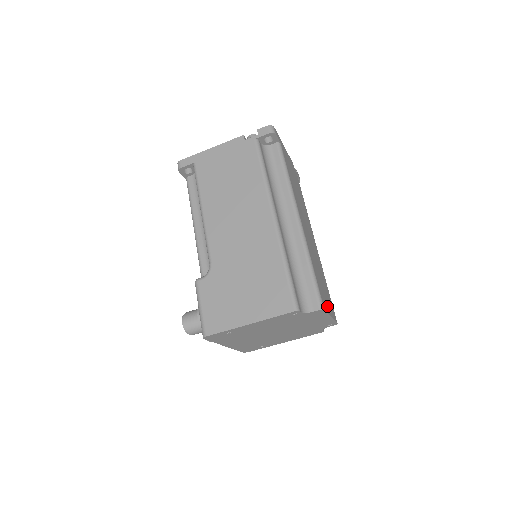
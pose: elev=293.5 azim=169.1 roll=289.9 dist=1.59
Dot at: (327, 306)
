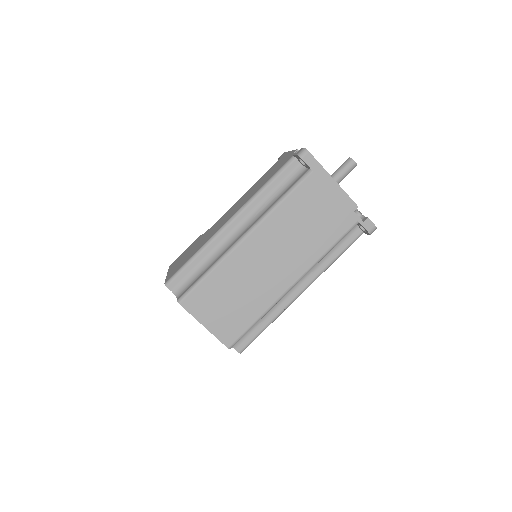
Dot at: (204, 314)
